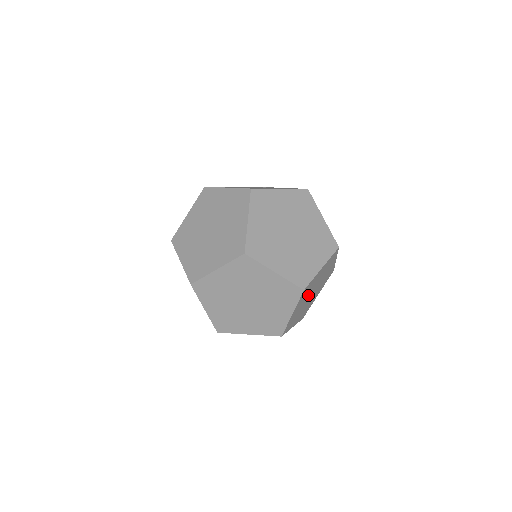
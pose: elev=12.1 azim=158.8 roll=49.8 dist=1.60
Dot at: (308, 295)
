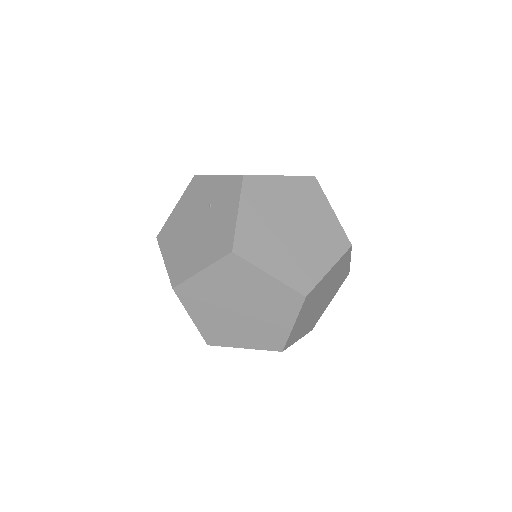
Dot at: (311, 314)
